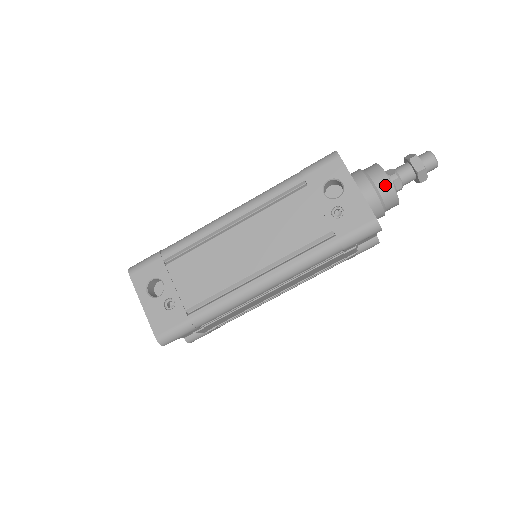
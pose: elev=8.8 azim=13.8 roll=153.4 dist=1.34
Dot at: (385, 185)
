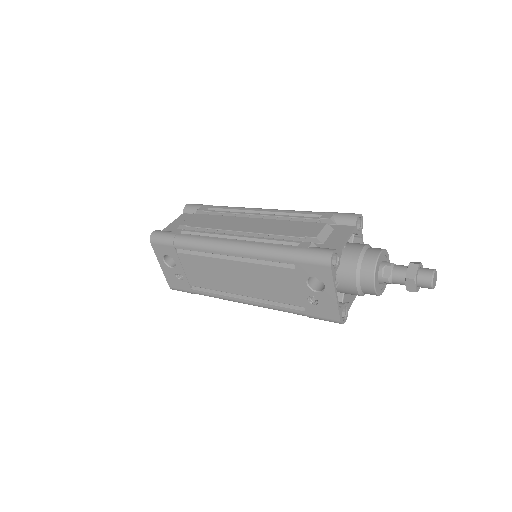
Dot at: (369, 290)
